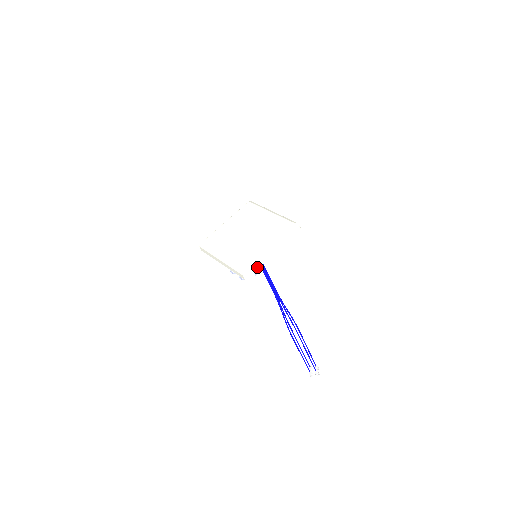
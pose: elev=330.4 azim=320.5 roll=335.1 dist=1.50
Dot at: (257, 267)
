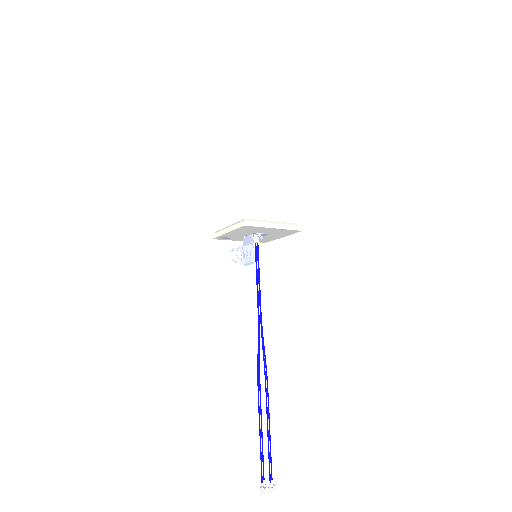
Dot at: (257, 225)
